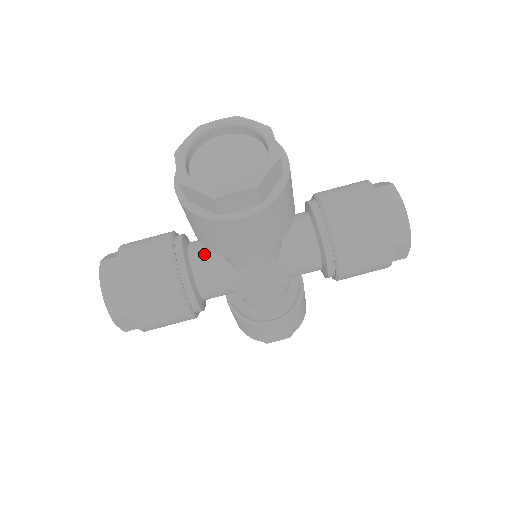
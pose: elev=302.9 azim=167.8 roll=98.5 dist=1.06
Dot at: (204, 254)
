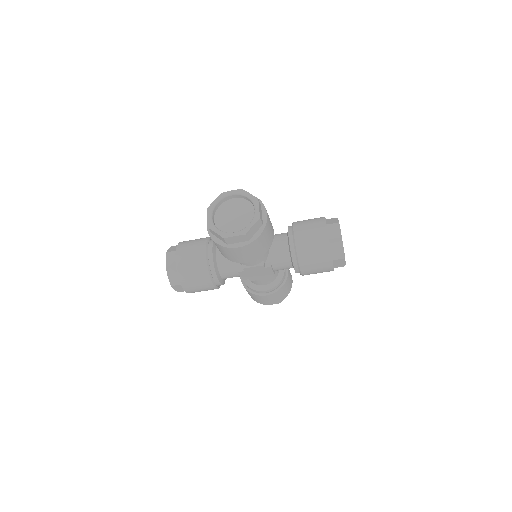
Dot at: occluded
